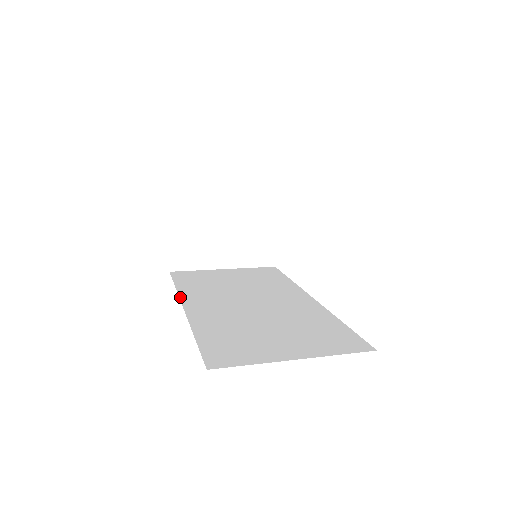
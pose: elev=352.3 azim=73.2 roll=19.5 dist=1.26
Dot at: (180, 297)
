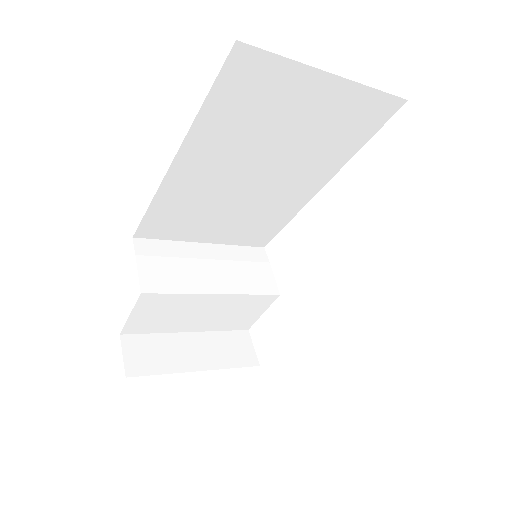
Dot at: occluded
